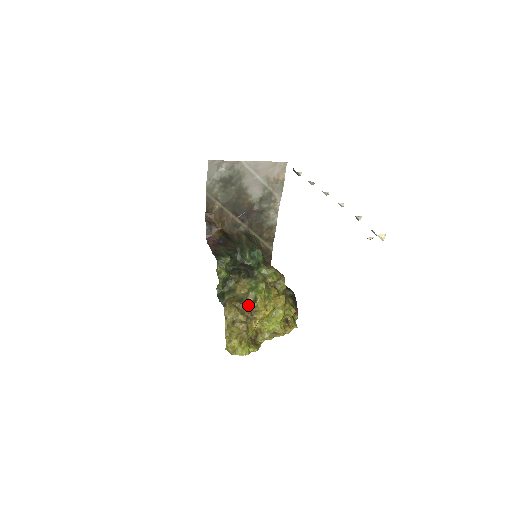
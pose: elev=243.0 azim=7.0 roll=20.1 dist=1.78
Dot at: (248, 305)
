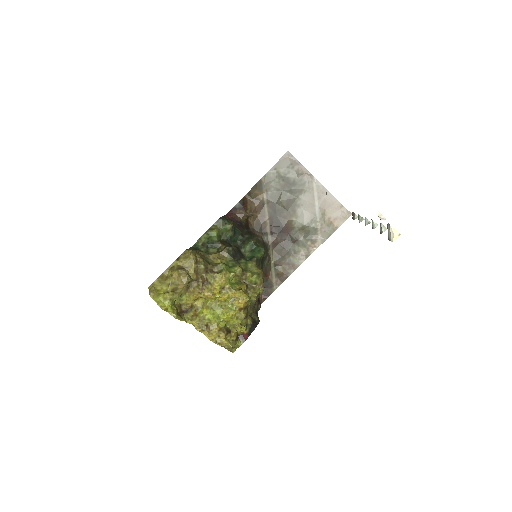
Dot at: (208, 269)
